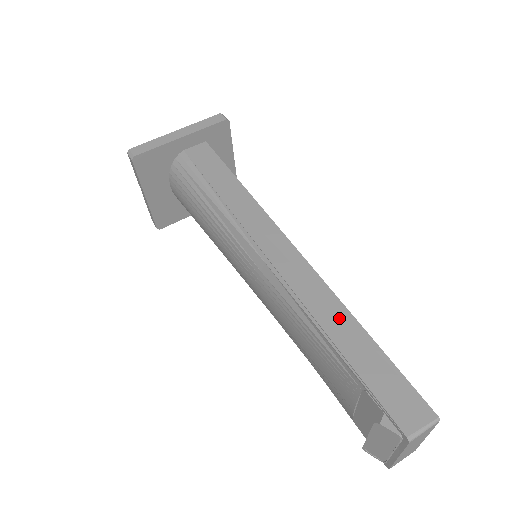
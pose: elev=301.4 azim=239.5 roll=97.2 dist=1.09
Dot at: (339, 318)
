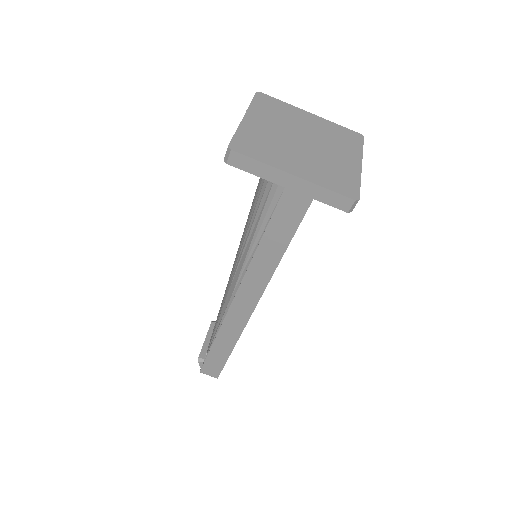
Dot at: (228, 341)
